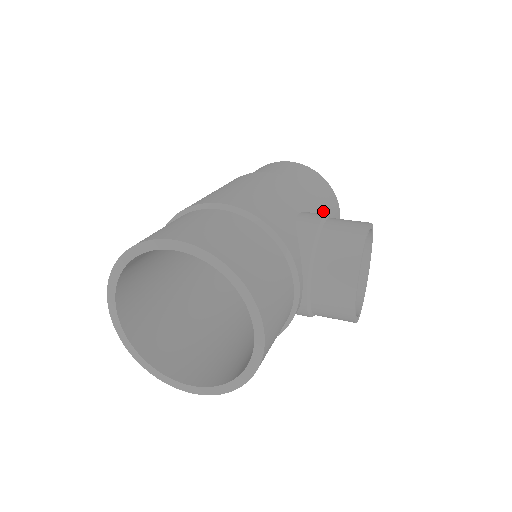
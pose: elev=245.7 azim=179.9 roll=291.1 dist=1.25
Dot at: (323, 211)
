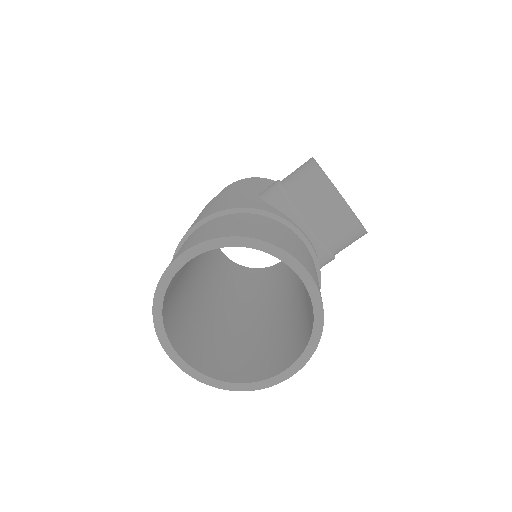
Dot at: occluded
